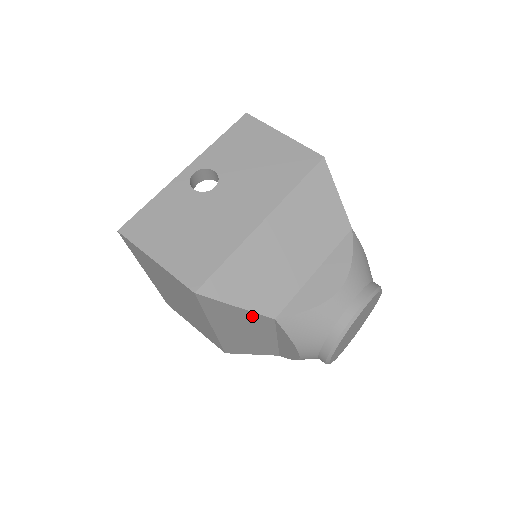
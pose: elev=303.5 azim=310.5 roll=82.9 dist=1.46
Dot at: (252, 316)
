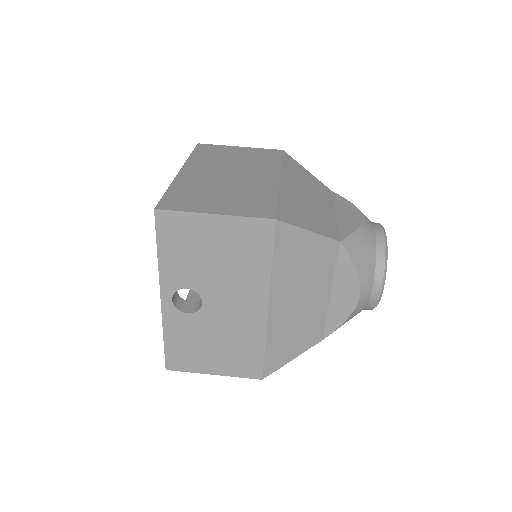
Dot at: occluded
